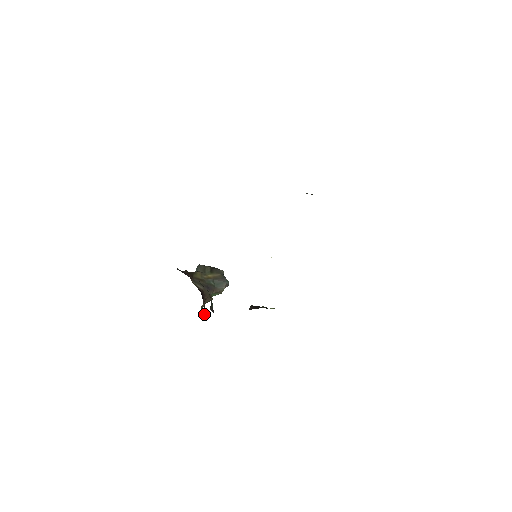
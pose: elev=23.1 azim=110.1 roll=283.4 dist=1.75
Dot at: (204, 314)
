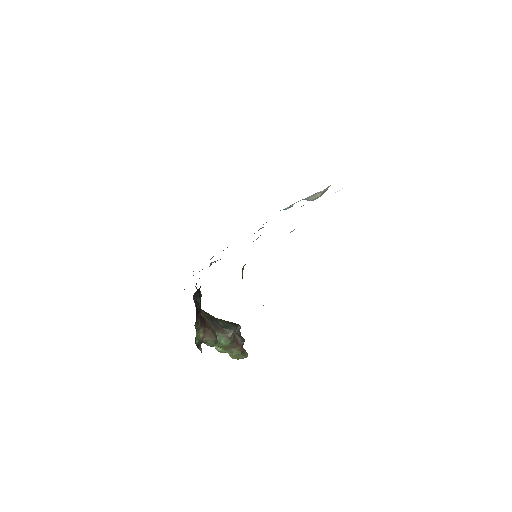
Dot at: (200, 349)
